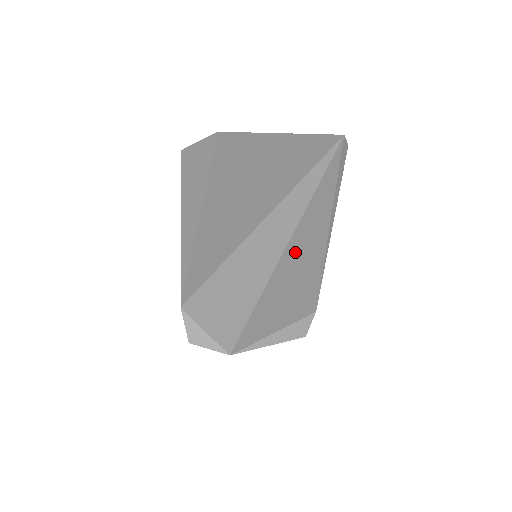
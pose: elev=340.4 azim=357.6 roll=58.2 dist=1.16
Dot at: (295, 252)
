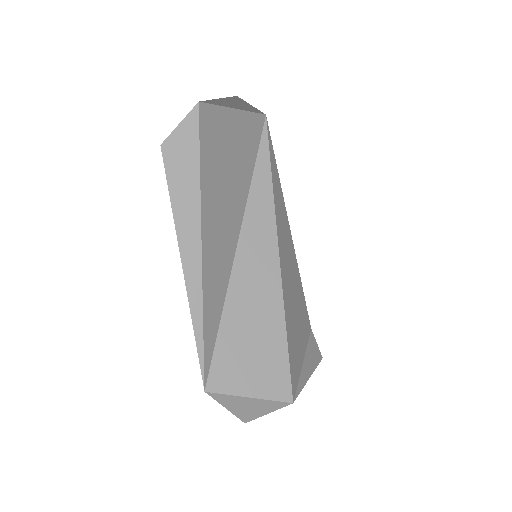
Dot at: (281, 237)
